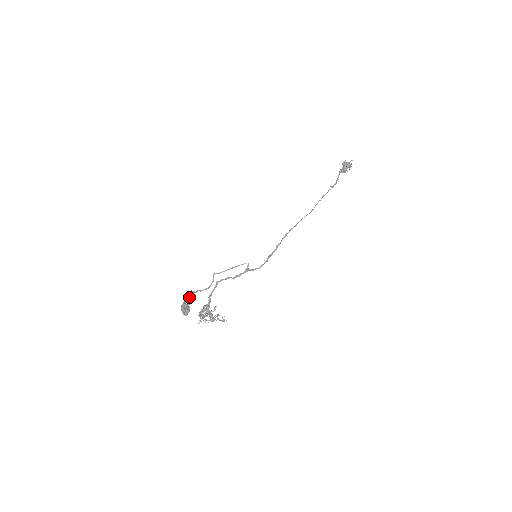
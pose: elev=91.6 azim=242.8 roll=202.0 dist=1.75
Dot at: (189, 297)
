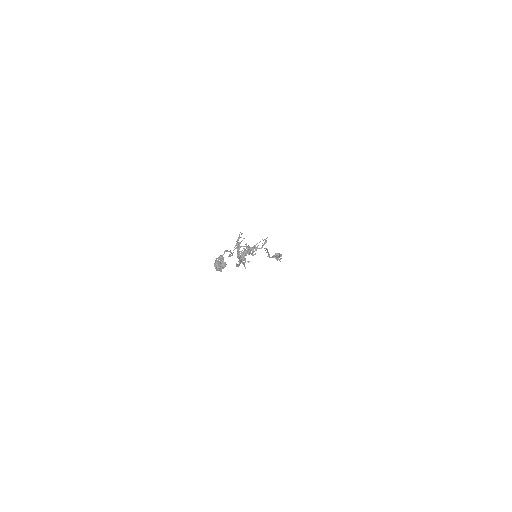
Dot at: occluded
